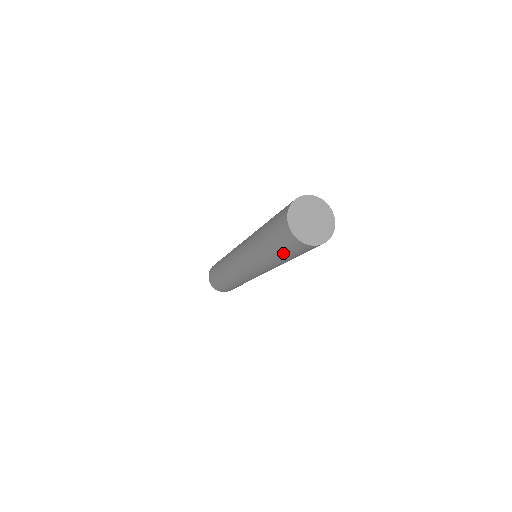
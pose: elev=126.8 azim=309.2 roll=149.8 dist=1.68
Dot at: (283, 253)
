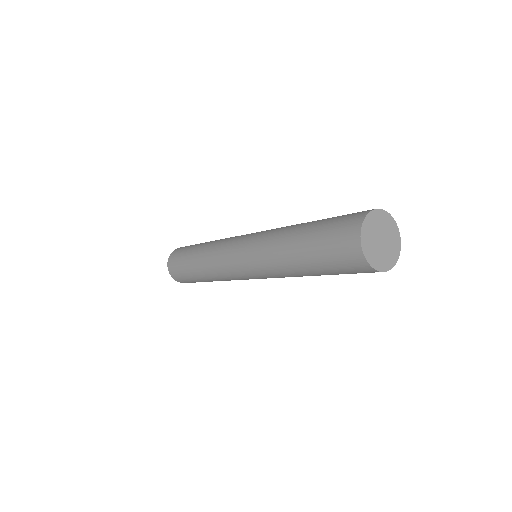
Dot at: occluded
